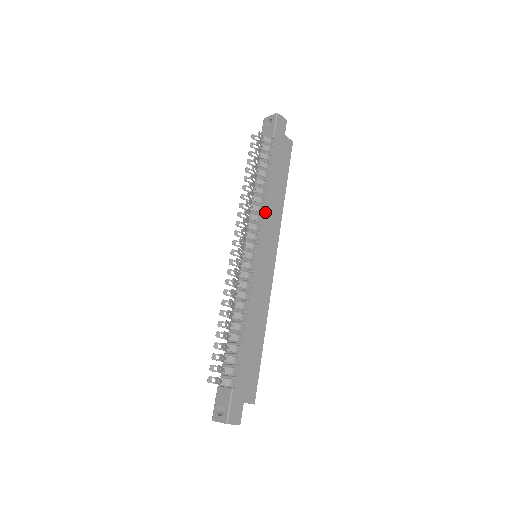
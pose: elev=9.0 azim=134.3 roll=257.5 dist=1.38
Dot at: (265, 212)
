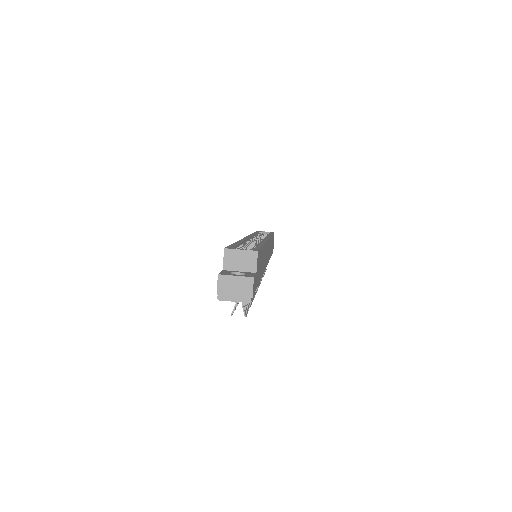
Dot at: (264, 270)
